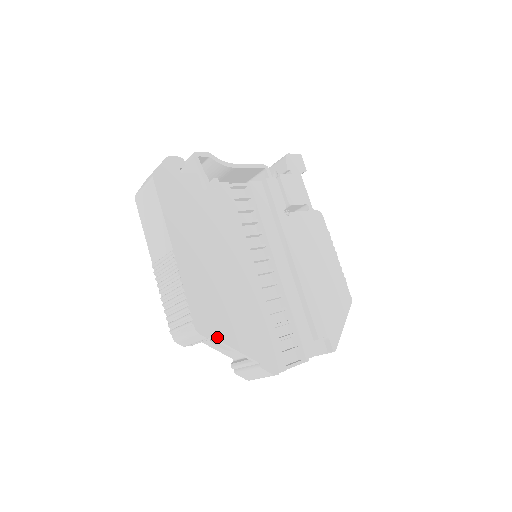
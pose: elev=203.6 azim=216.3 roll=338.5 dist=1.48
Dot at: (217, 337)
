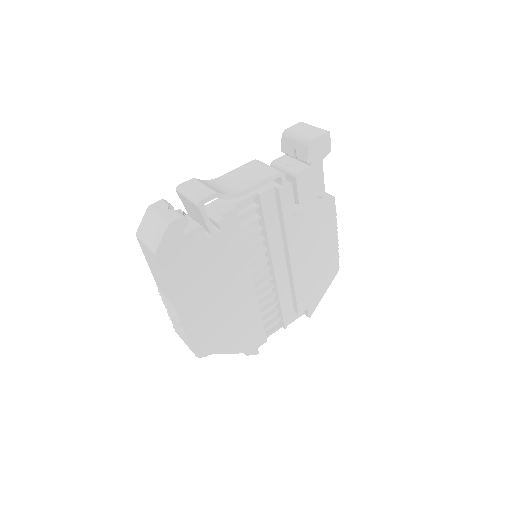
Dot at: (213, 353)
